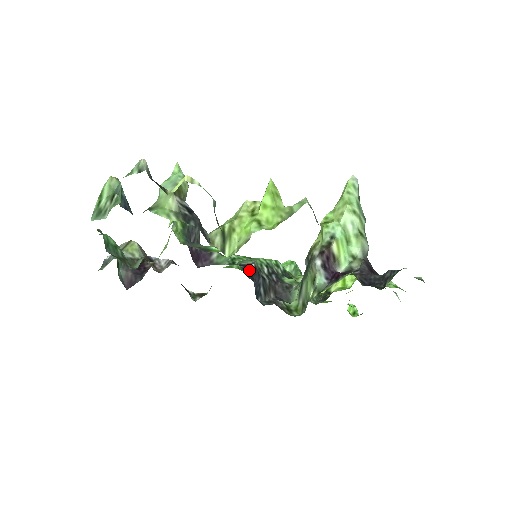
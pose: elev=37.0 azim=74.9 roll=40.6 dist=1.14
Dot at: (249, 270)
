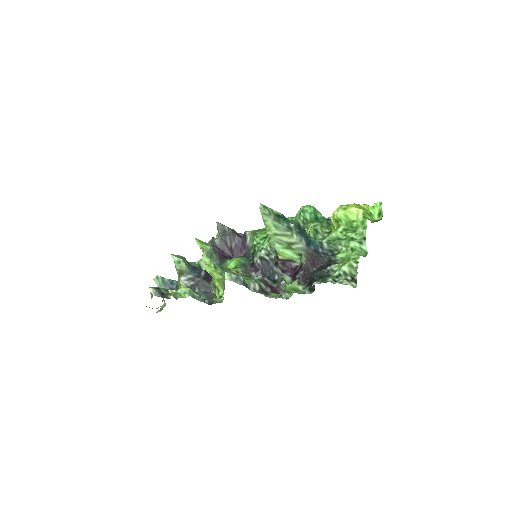
Dot at: (257, 268)
